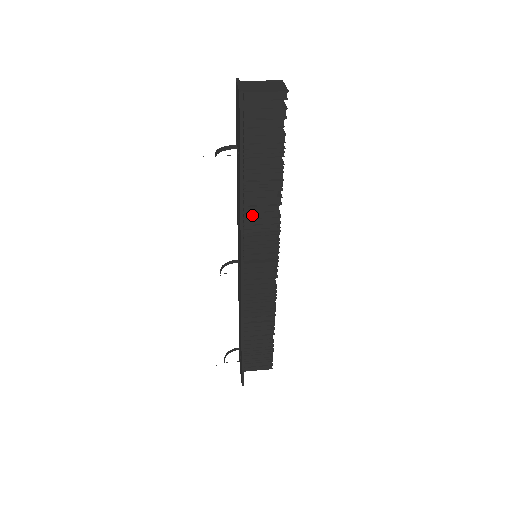
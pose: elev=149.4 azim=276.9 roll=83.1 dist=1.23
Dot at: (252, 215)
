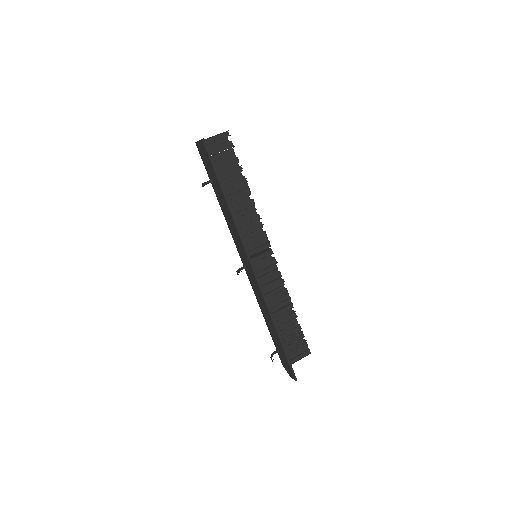
Dot at: (241, 219)
